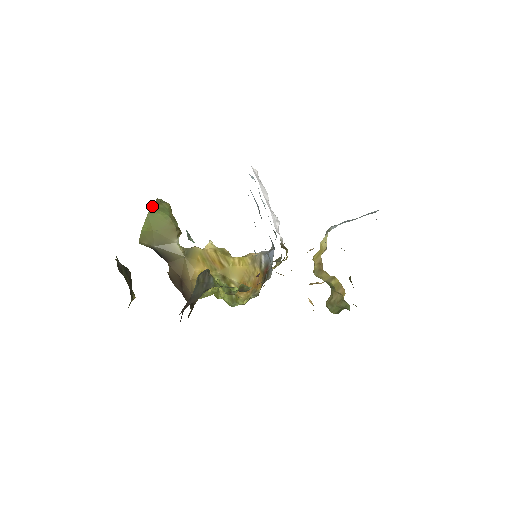
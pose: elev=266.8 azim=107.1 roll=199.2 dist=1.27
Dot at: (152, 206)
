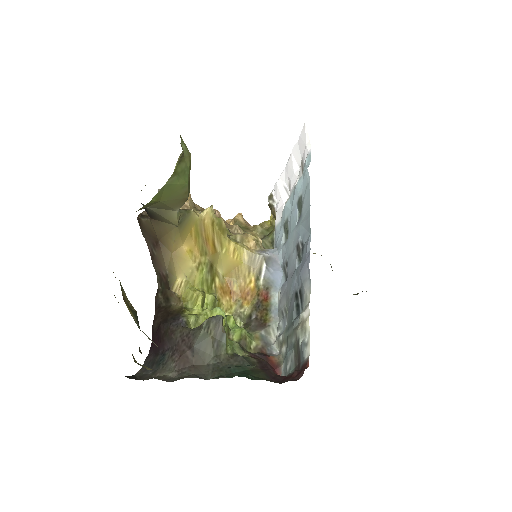
Dot at: (175, 171)
